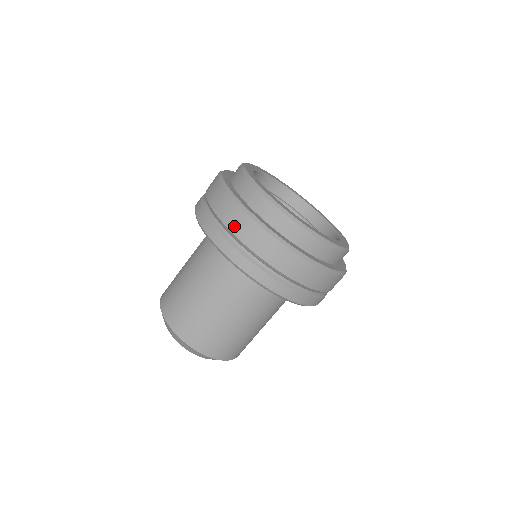
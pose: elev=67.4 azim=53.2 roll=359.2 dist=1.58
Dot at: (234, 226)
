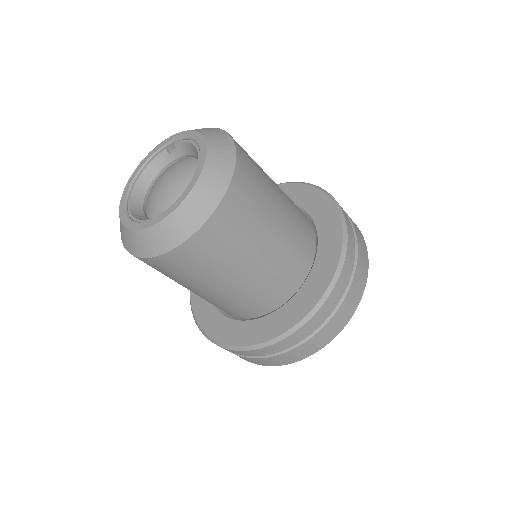
Dot at: occluded
